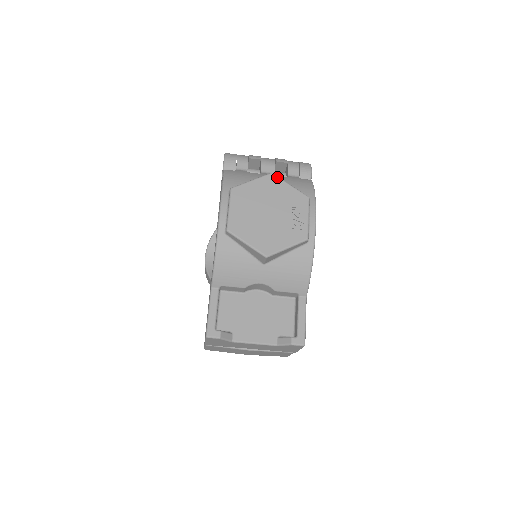
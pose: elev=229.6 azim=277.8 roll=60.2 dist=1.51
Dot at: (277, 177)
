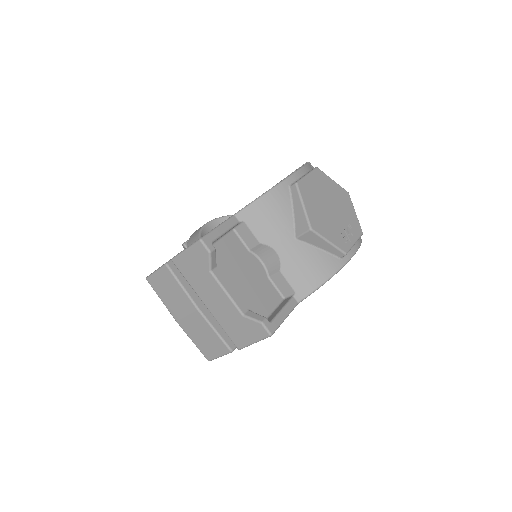
Dot at: occluded
